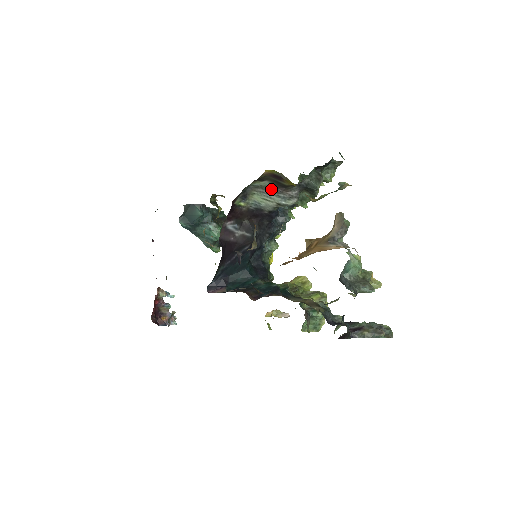
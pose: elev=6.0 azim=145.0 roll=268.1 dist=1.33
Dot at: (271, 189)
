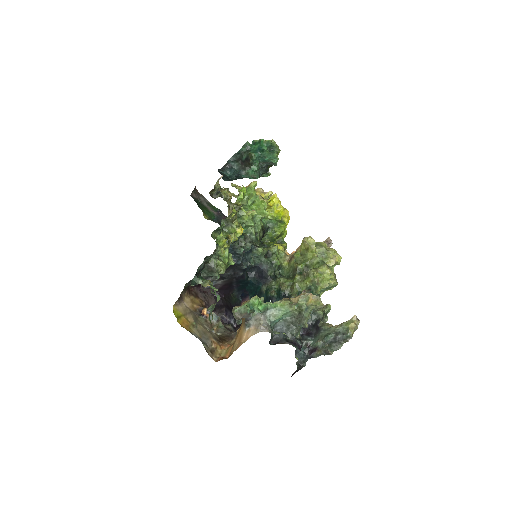
Dot at: occluded
